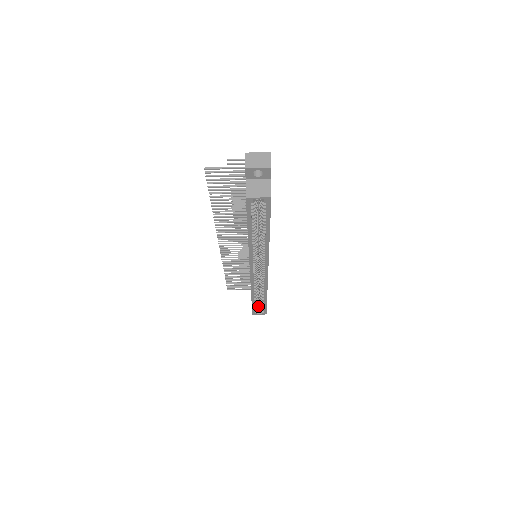
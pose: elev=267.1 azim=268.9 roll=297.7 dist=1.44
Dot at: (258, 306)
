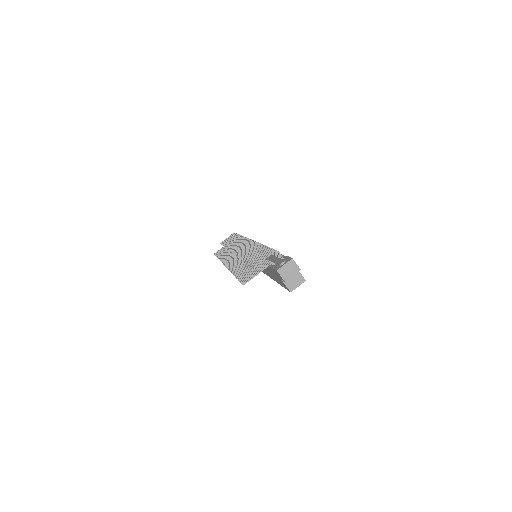
Dot at: occluded
